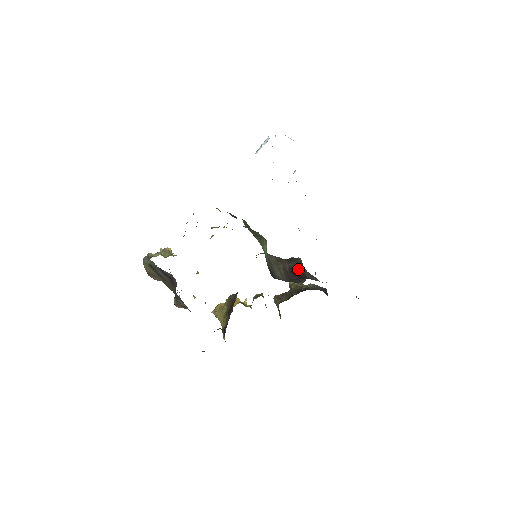
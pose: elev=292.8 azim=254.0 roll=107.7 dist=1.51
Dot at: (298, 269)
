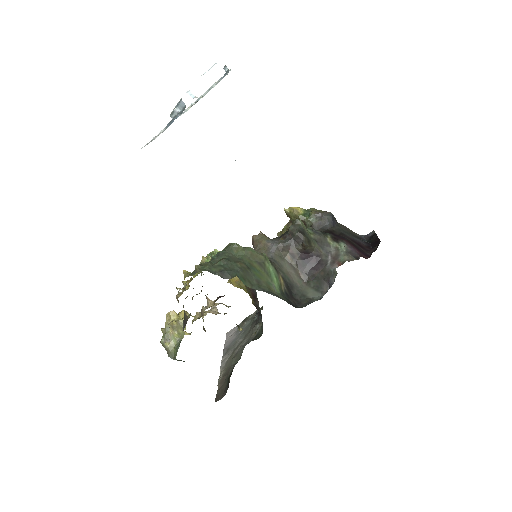
Dot at: (308, 252)
